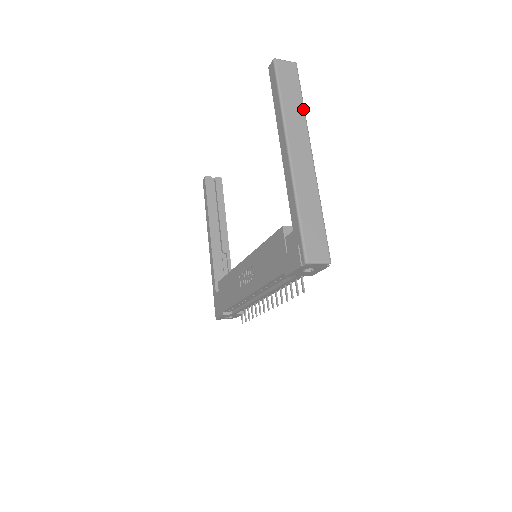
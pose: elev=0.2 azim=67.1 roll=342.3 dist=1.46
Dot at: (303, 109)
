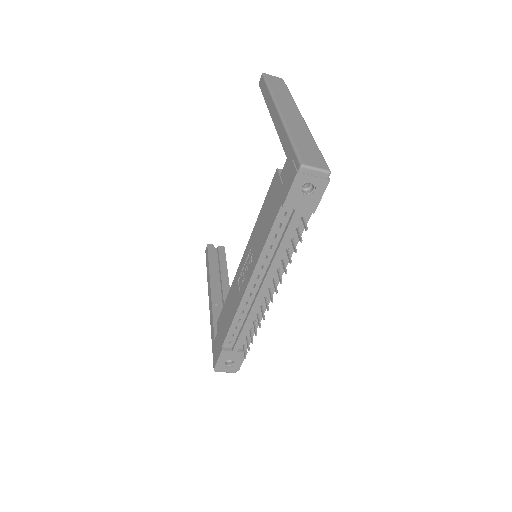
Dot at: (291, 96)
